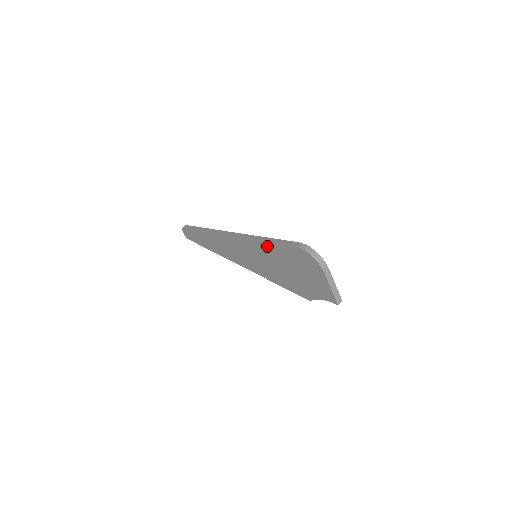
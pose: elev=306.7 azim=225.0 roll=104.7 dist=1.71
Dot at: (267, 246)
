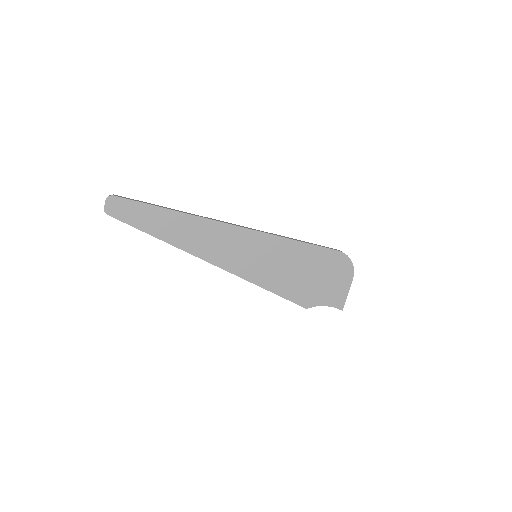
Dot at: (296, 246)
